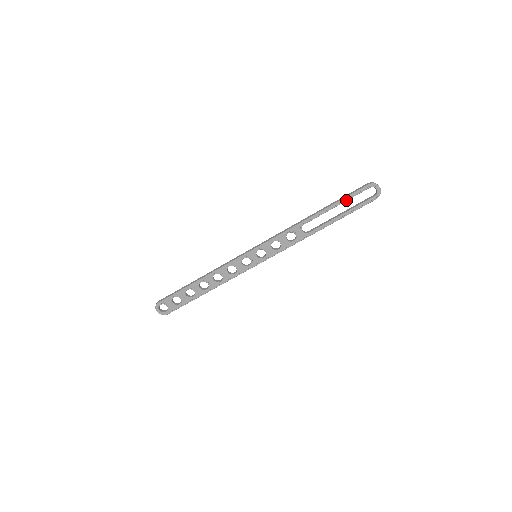
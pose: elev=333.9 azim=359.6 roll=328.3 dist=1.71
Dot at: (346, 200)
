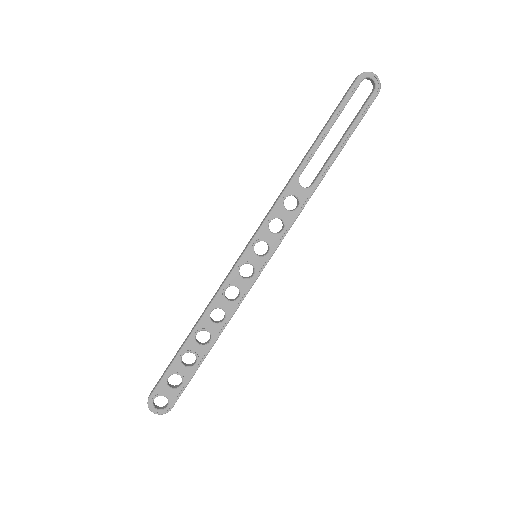
Dot at: (339, 113)
